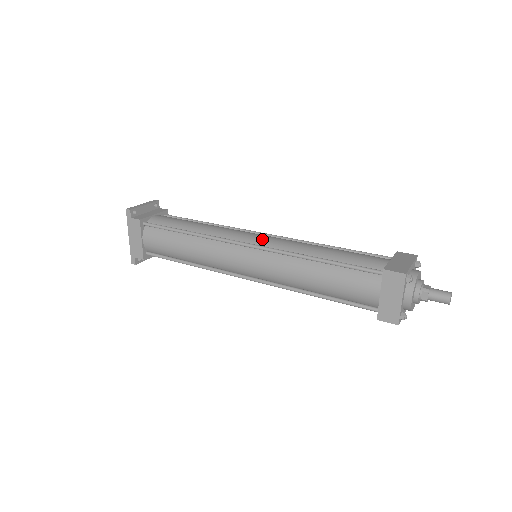
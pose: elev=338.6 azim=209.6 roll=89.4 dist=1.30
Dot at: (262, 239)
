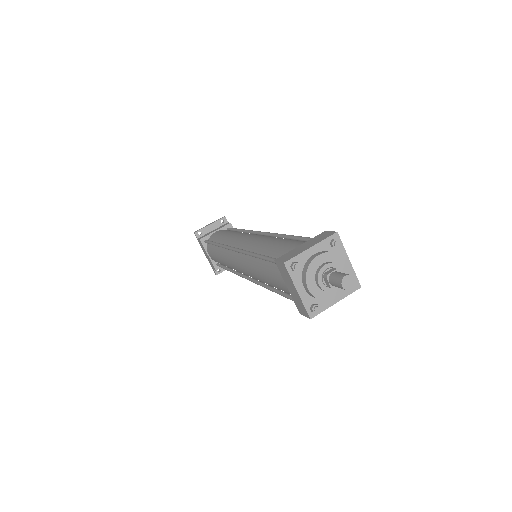
Dot at: (245, 241)
